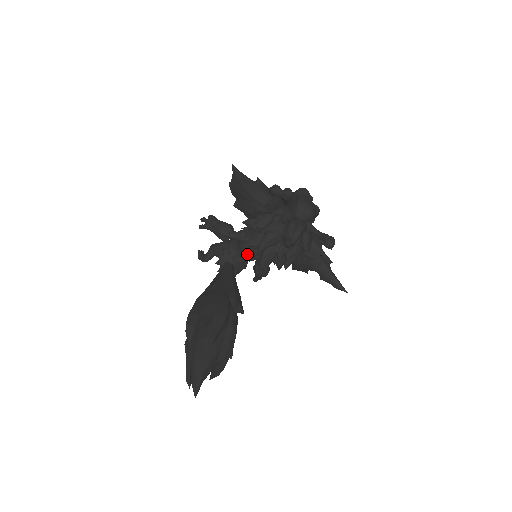
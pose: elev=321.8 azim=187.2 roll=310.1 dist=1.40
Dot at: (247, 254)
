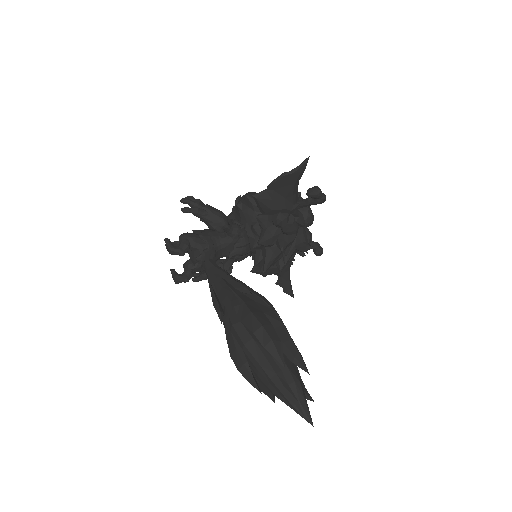
Dot at: (237, 252)
